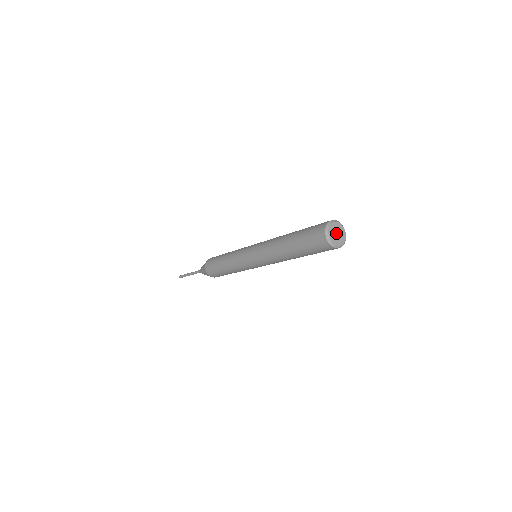
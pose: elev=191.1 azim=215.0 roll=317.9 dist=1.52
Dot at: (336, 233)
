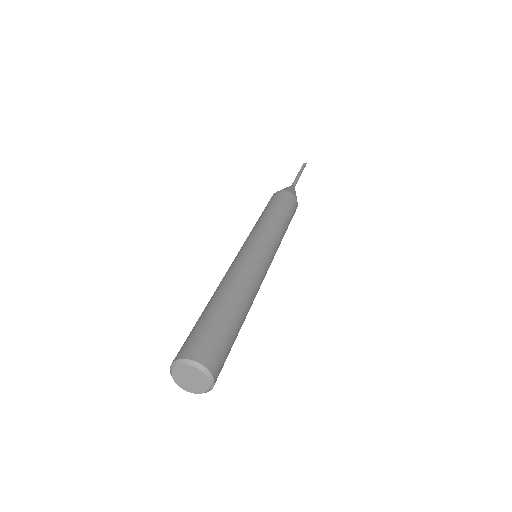
Dot at: (189, 377)
